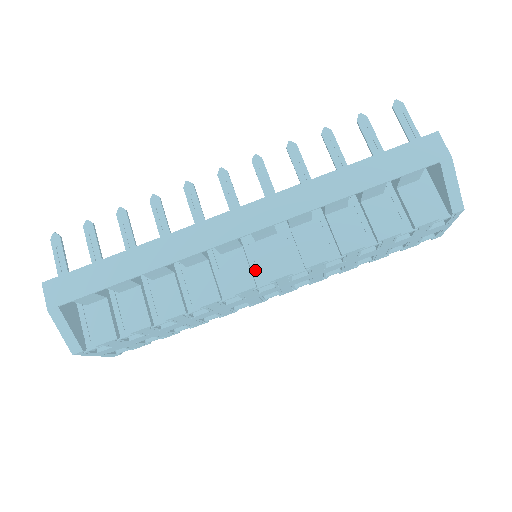
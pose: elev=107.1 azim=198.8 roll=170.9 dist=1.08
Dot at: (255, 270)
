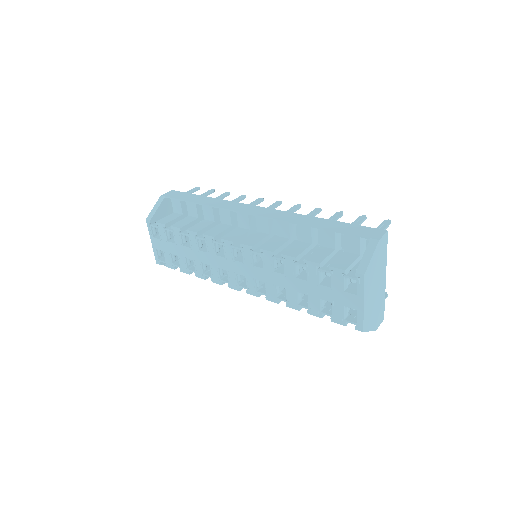
Dot at: occluded
